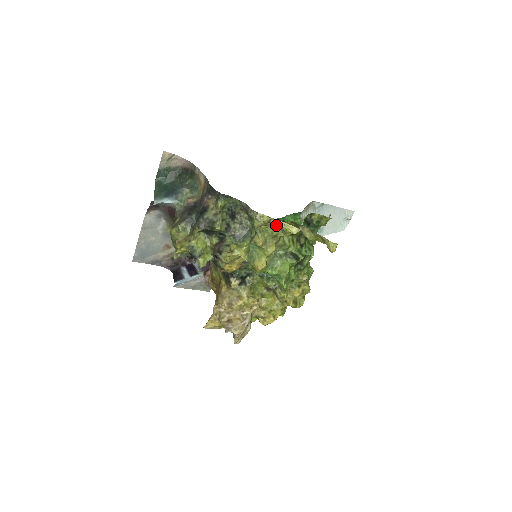
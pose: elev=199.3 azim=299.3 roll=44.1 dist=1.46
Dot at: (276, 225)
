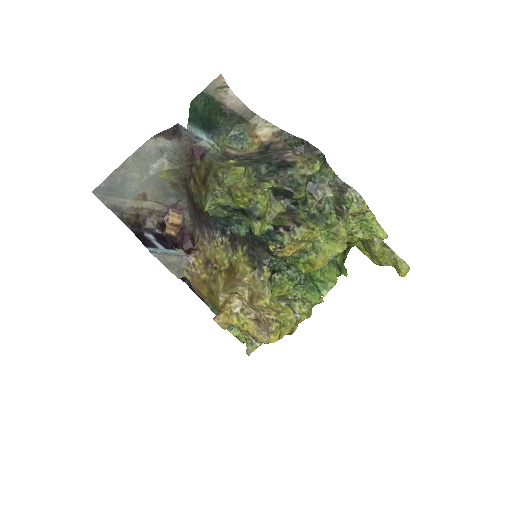
Dot at: (367, 221)
